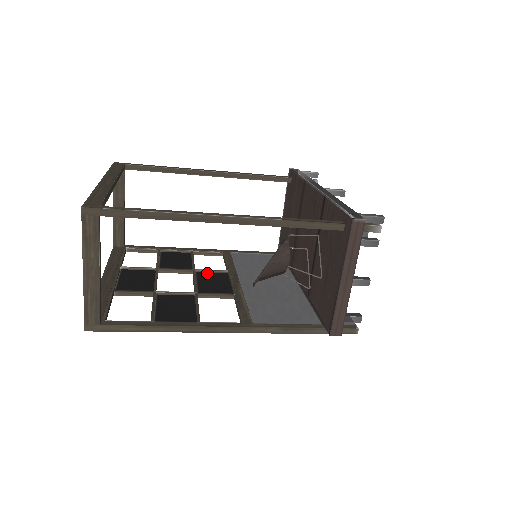
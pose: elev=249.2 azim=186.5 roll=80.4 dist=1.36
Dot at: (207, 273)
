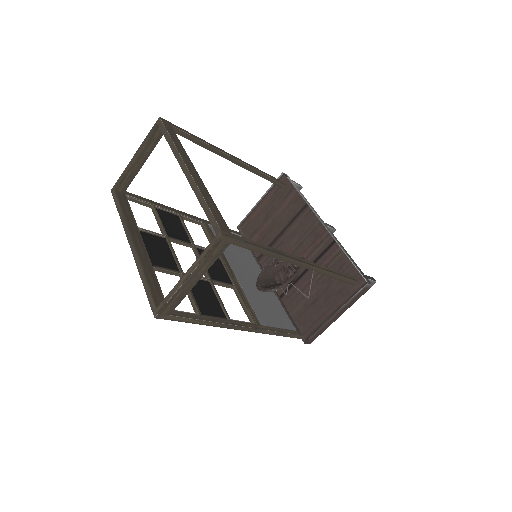
Dot at: occluded
